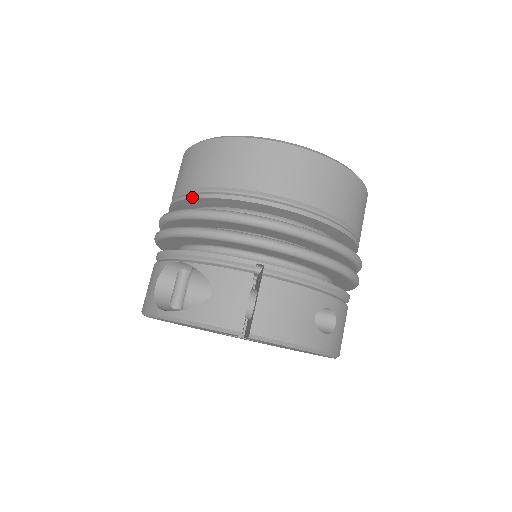
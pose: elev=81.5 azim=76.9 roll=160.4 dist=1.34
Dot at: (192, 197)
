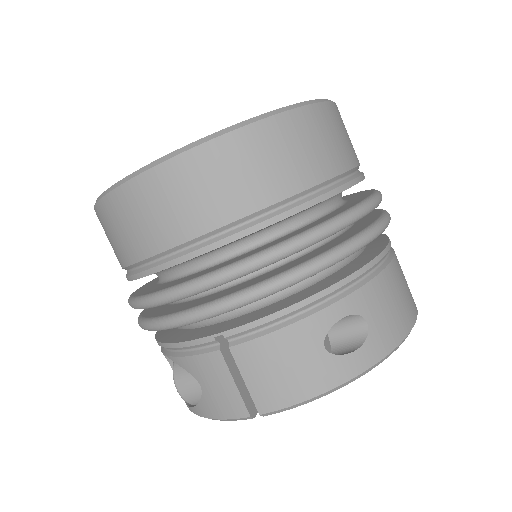
Dot at: occluded
